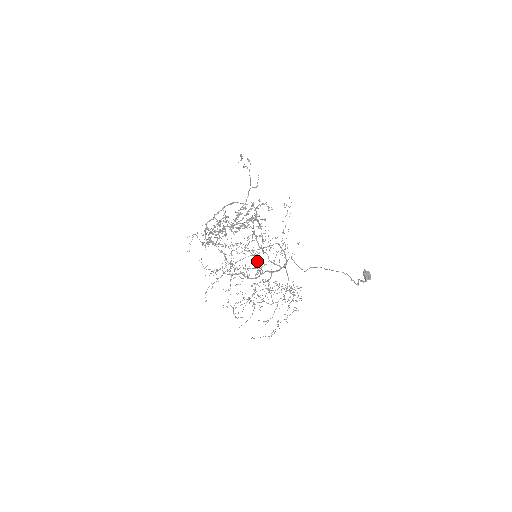
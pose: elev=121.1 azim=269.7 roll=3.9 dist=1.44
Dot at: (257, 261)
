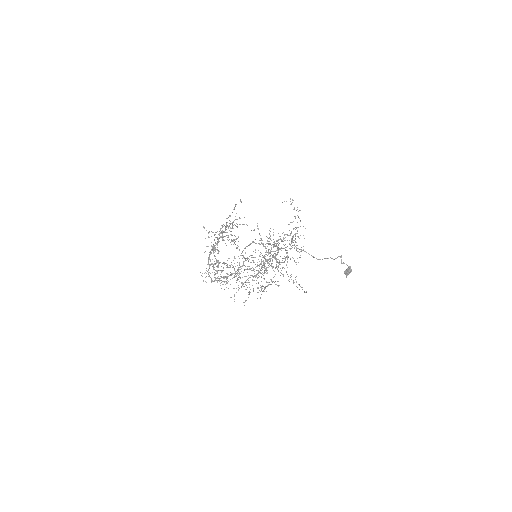
Dot at: occluded
